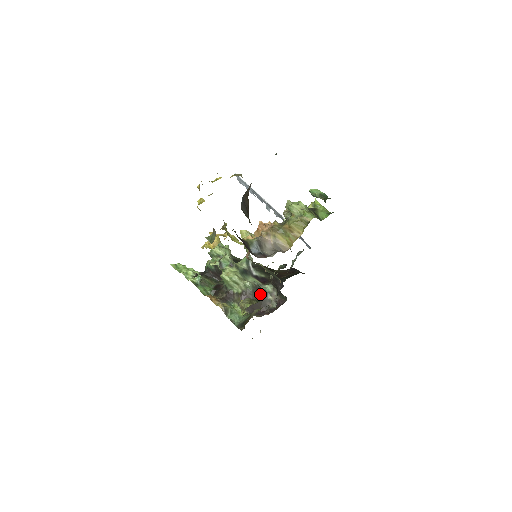
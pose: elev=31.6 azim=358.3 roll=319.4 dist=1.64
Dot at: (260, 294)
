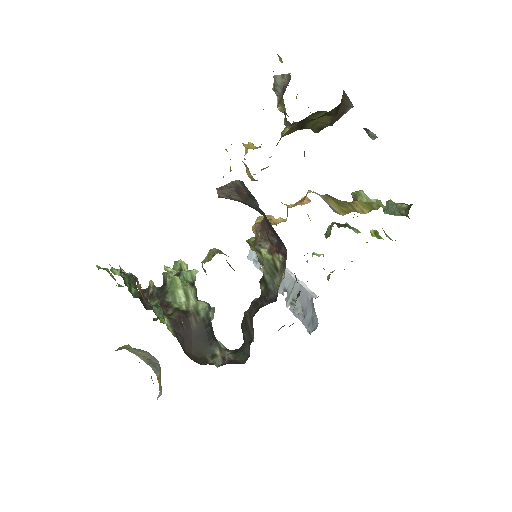
Dot at: (208, 334)
